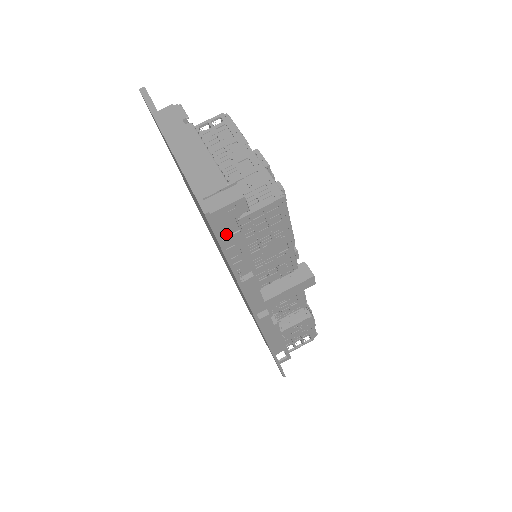
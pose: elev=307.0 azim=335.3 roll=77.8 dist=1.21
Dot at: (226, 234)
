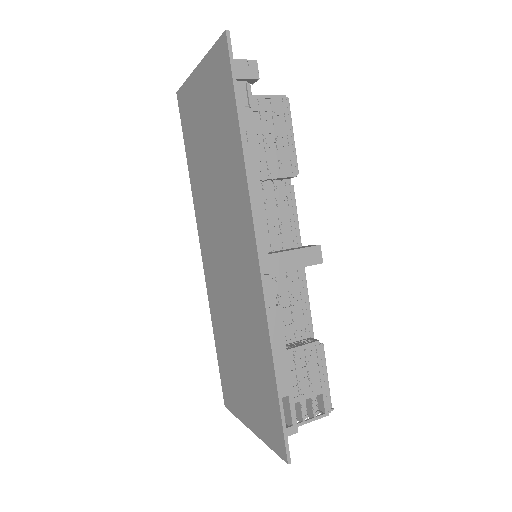
Dot at: occluded
